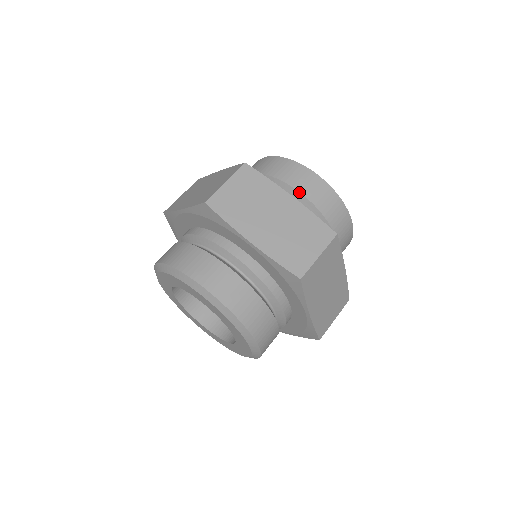
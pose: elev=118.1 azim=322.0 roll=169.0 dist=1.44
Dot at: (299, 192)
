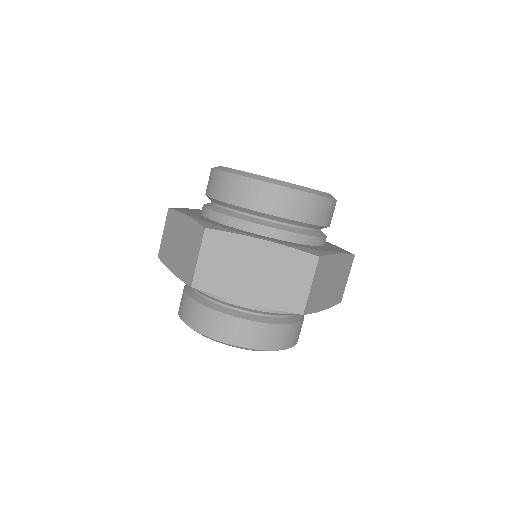
Dot at: (267, 214)
